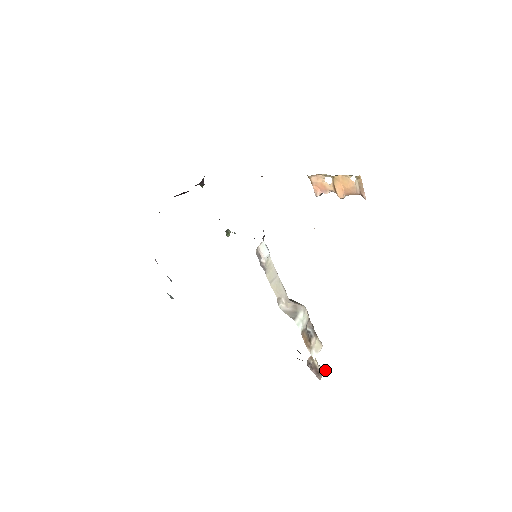
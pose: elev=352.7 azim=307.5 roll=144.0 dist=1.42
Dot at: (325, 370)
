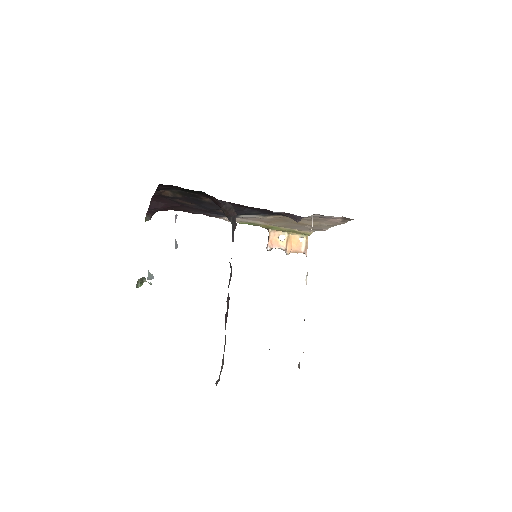
Dot at: occluded
